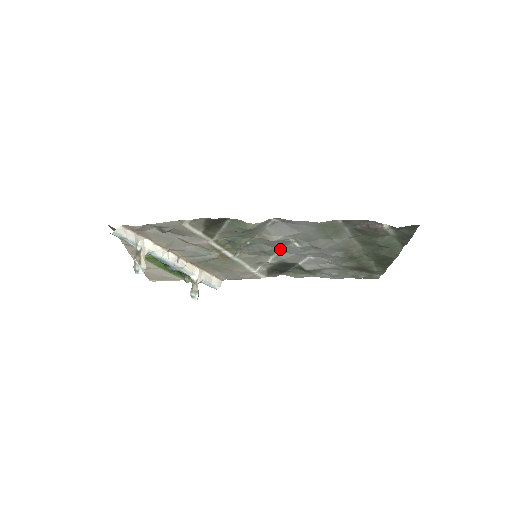
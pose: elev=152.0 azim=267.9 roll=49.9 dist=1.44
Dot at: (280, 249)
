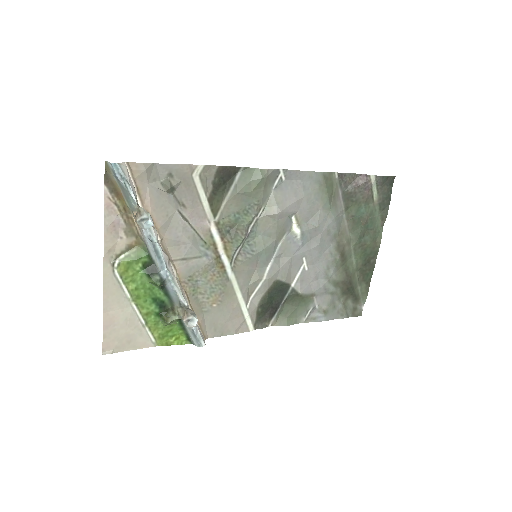
Dot at: (277, 248)
